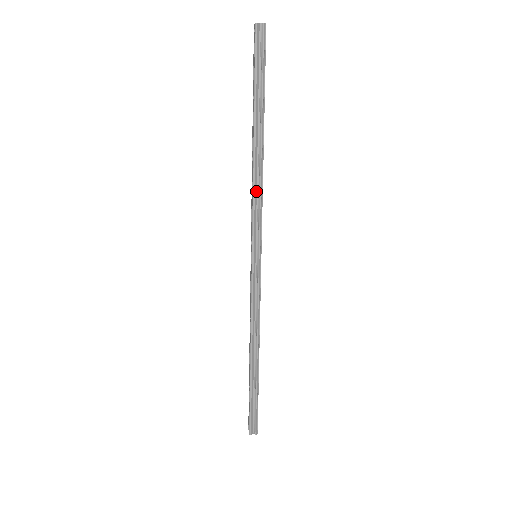
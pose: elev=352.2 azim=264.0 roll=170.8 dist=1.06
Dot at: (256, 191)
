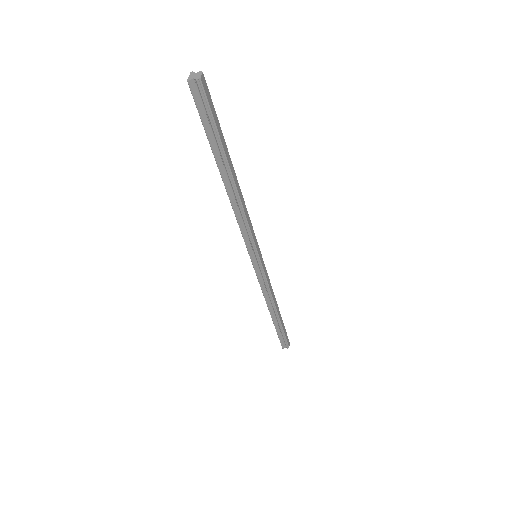
Dot at: (240, 217)
